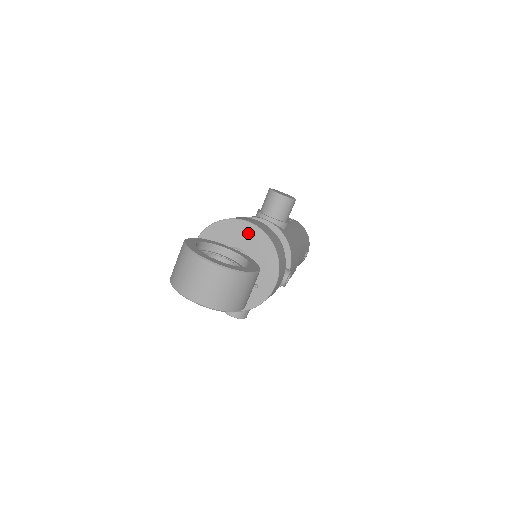
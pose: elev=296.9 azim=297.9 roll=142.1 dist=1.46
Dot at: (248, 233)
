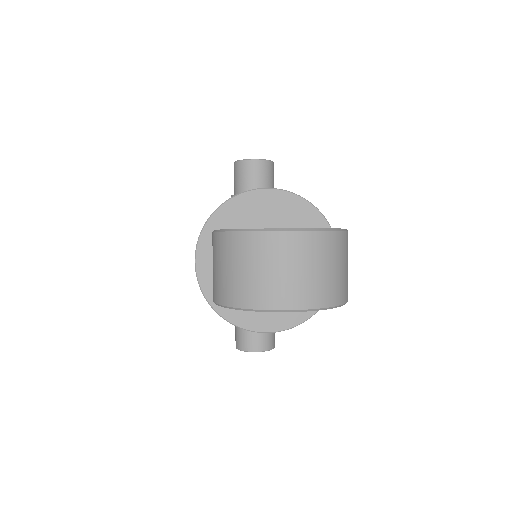
Dot at: (270, 204)
